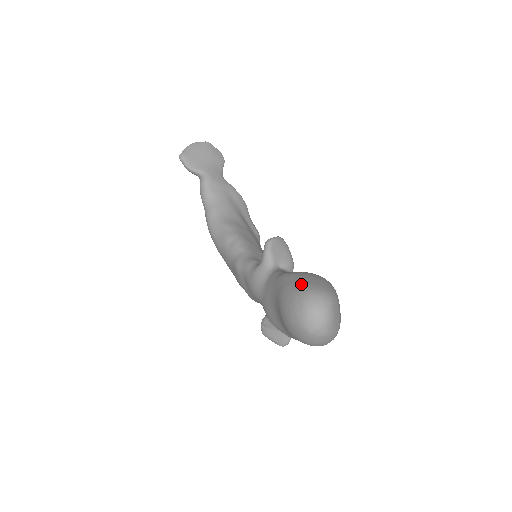
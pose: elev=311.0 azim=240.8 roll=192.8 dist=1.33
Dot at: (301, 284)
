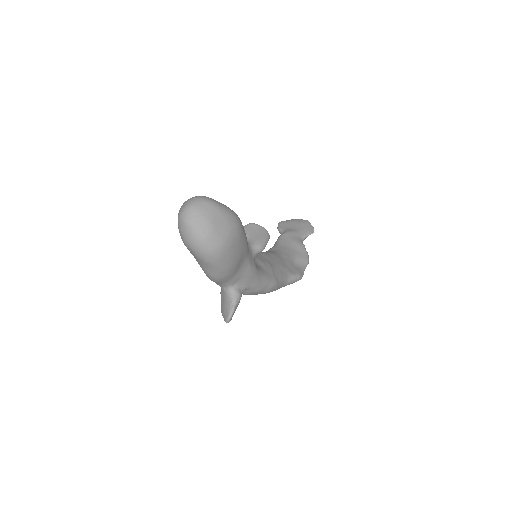
Dot at: occluded
